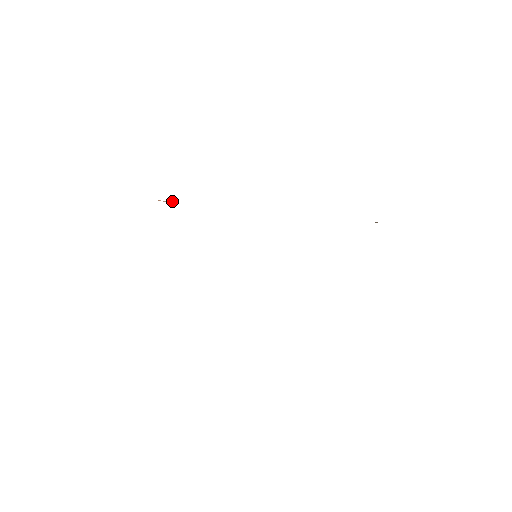
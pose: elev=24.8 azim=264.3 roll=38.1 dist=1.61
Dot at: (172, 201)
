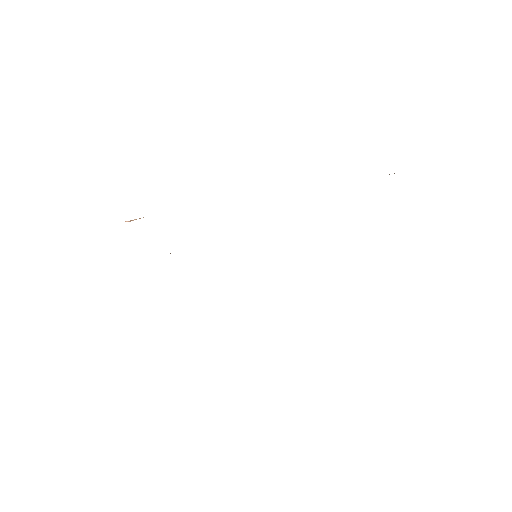
Dot at: occluded
